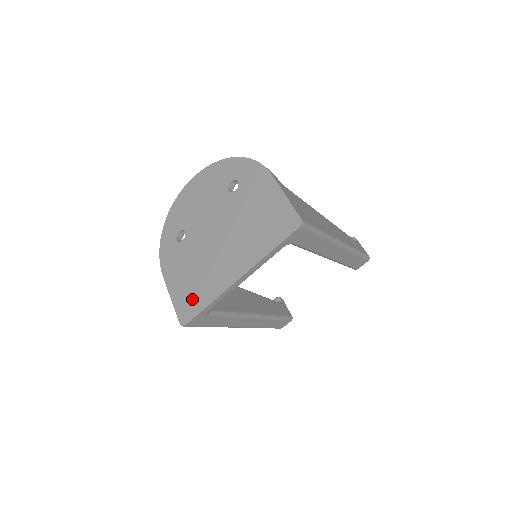
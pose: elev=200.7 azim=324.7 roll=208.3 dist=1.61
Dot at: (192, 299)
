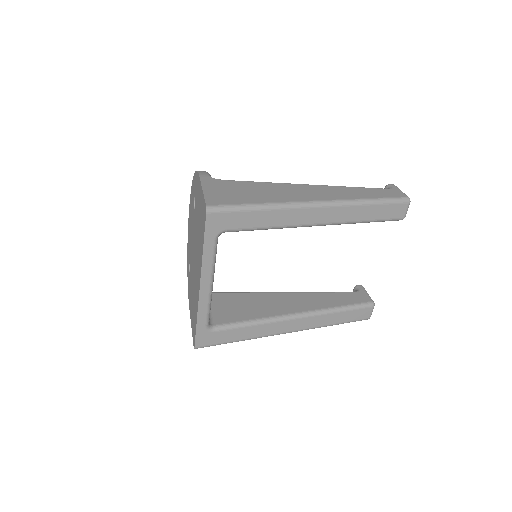
Dot at: (194, 321)
